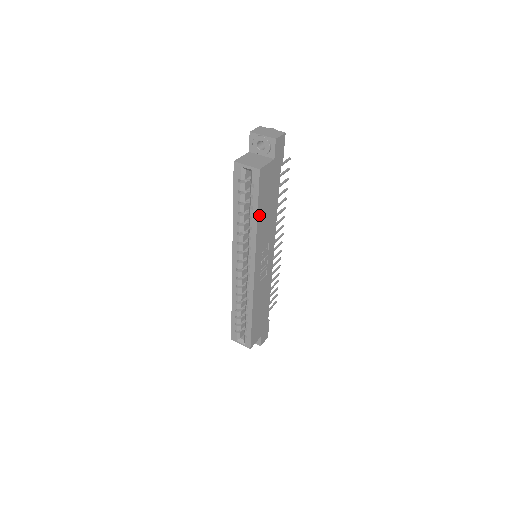
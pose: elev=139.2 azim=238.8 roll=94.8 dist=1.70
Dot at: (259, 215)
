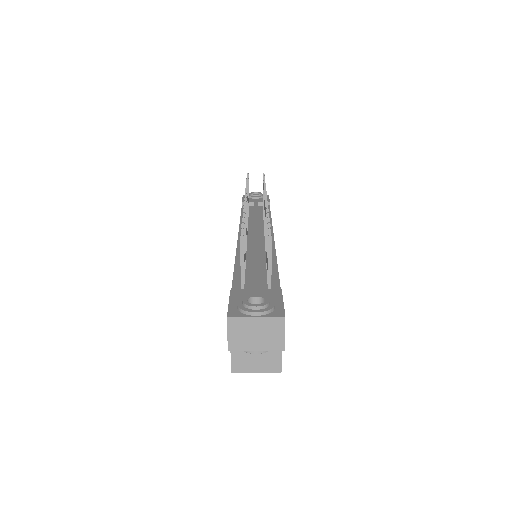
Dot at: occluded
